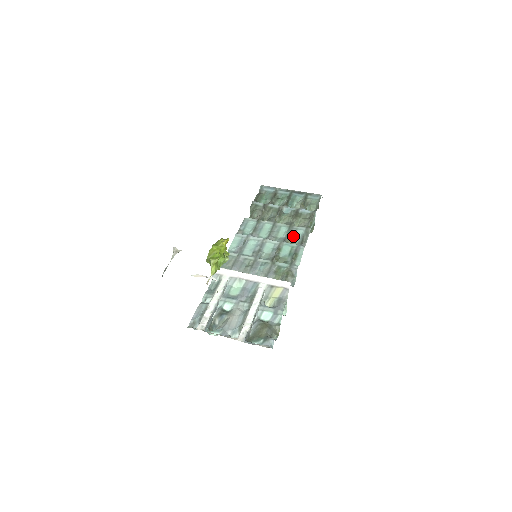
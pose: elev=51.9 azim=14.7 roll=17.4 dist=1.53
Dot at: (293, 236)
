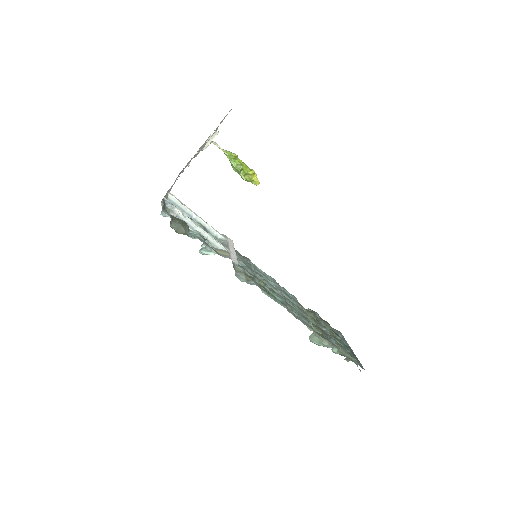
Dot at: (296, 312)
